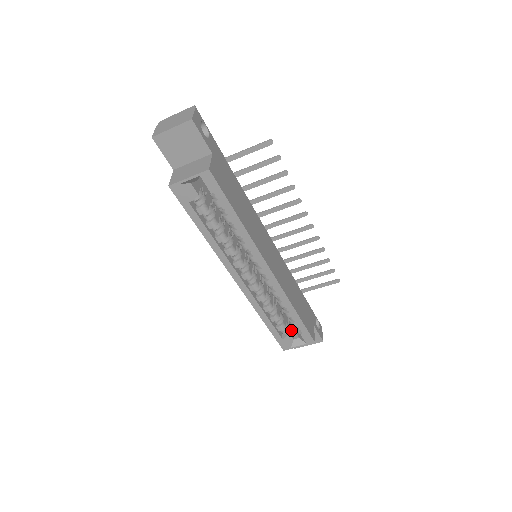
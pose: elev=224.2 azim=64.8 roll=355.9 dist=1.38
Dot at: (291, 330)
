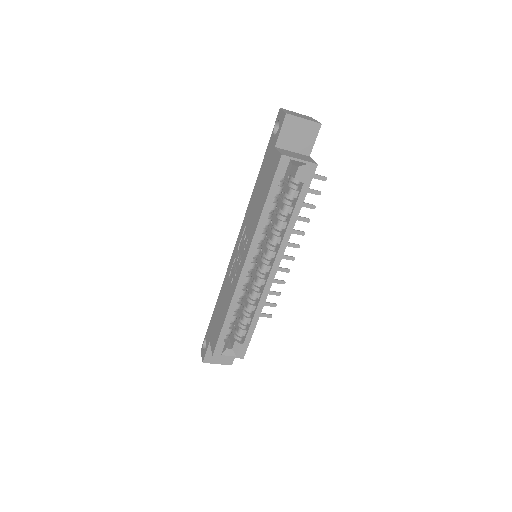
Dot at: occluded
